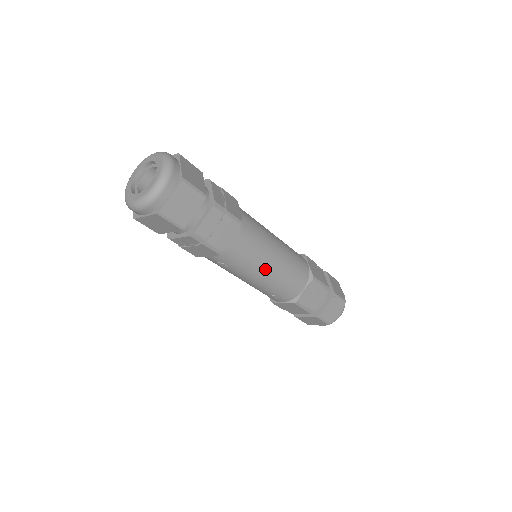
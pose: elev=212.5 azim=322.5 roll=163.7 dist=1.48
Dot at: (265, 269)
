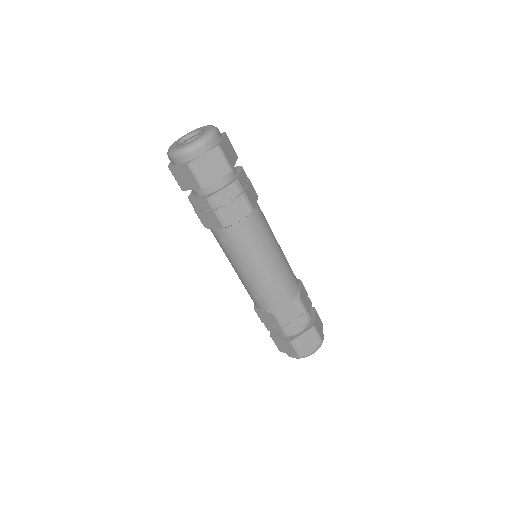
Dot at: (258, 264)
